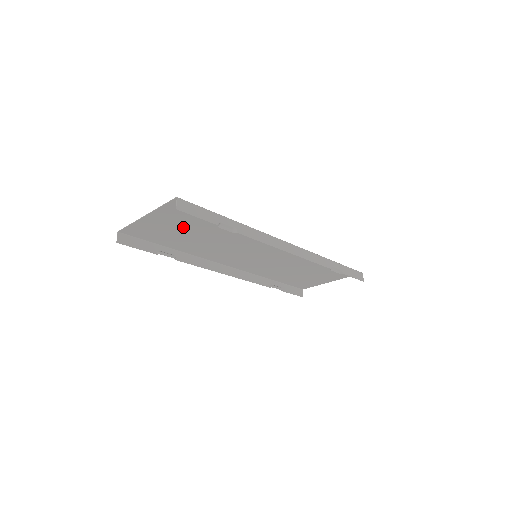
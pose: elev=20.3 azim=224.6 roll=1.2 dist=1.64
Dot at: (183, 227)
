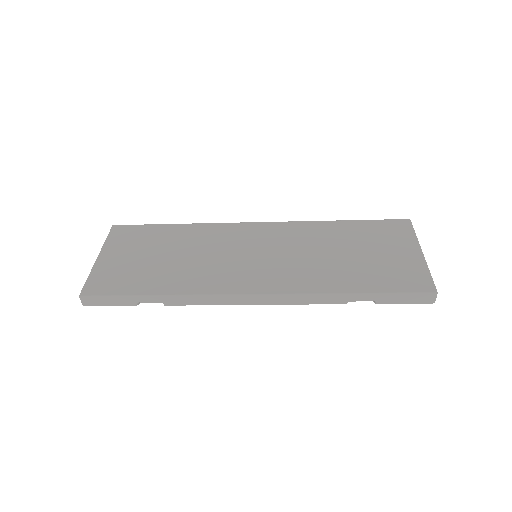
Dot at: (140, 259)
